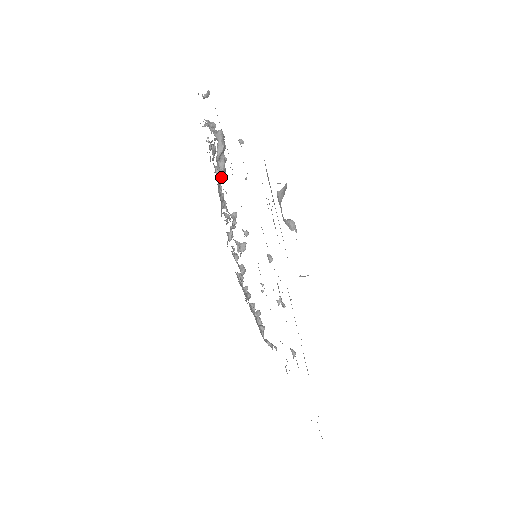
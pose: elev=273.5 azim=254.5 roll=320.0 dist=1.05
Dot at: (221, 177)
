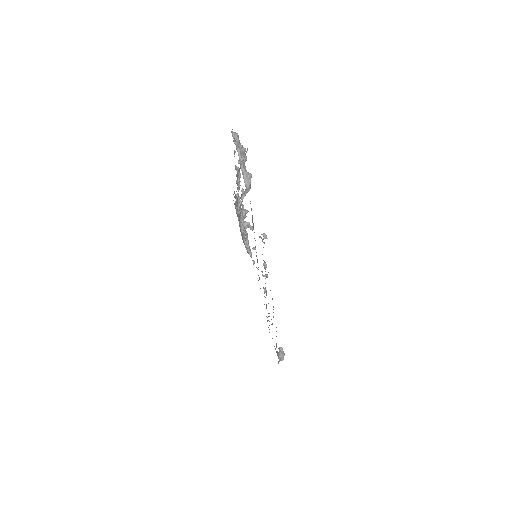
Dot at: occluded
